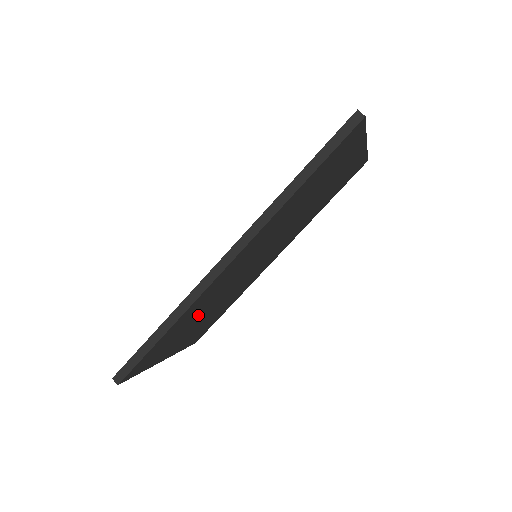
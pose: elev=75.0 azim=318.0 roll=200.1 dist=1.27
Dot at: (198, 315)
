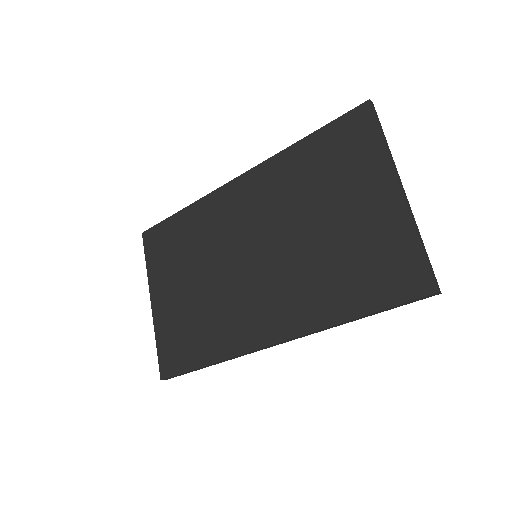
Dot at: occluded
